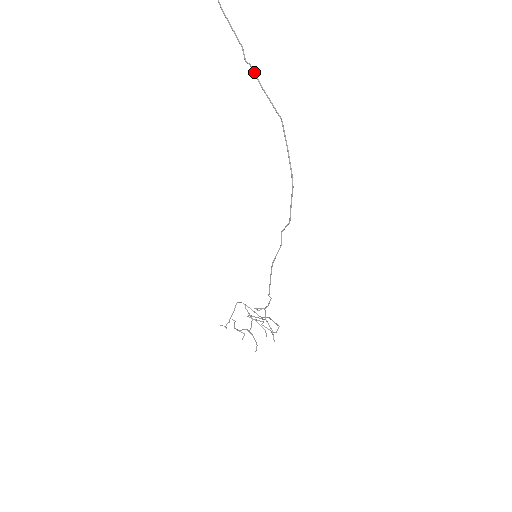
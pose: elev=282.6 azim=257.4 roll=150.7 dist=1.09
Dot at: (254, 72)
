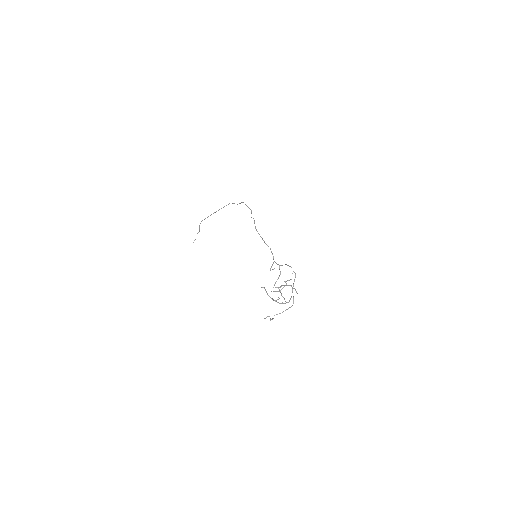
Dot at: occluded
